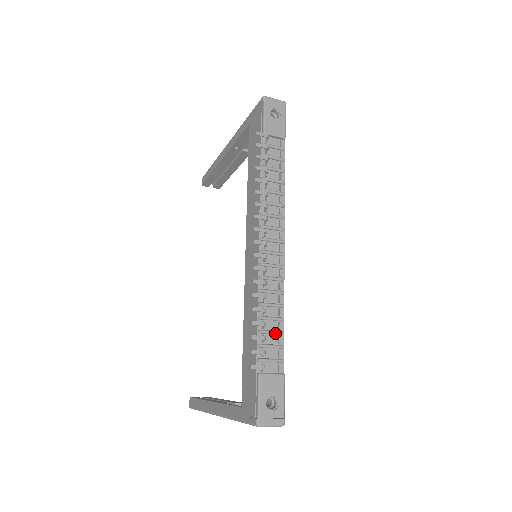
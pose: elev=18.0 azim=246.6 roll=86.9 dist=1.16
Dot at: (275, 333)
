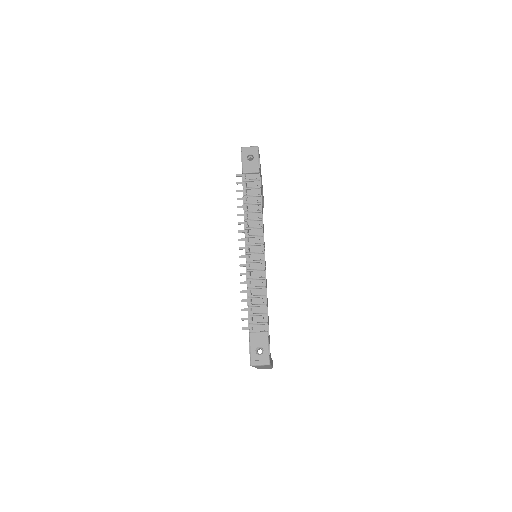
Dot at: (260, 306)
